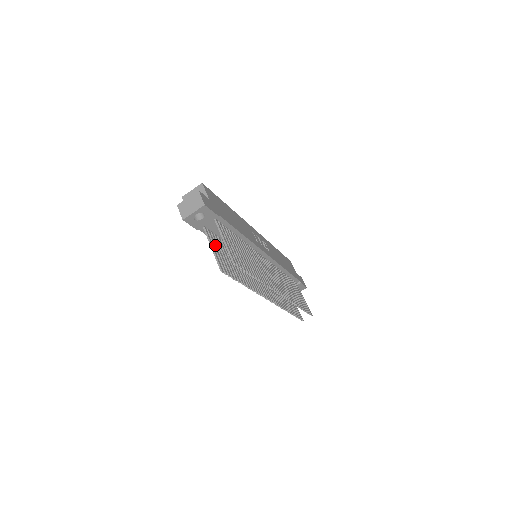
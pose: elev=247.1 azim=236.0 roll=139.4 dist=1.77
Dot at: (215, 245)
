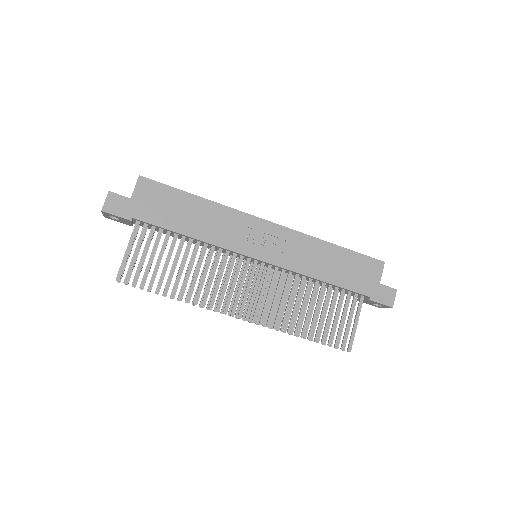
Dot at: occluded
